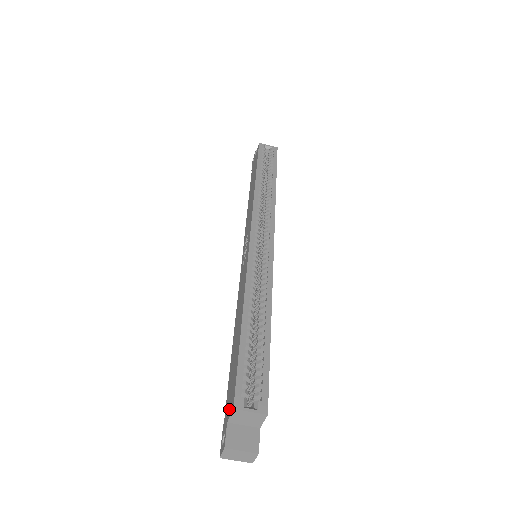
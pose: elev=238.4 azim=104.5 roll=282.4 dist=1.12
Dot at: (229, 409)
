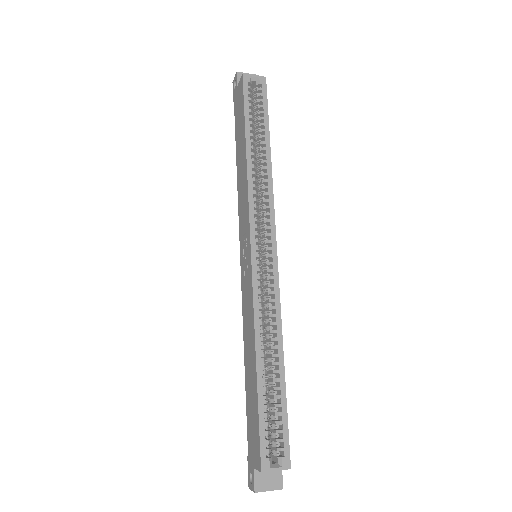
Dot at: (254, 459)
